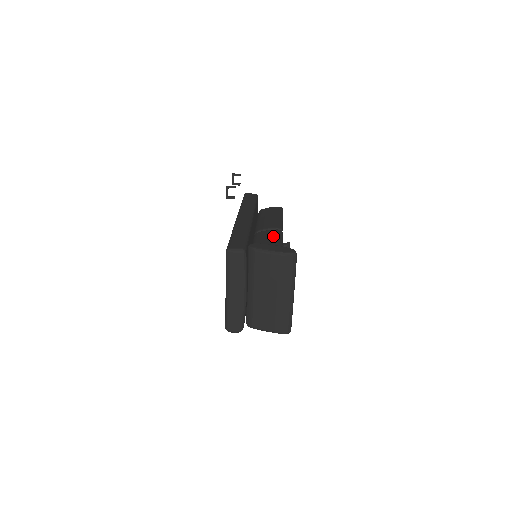
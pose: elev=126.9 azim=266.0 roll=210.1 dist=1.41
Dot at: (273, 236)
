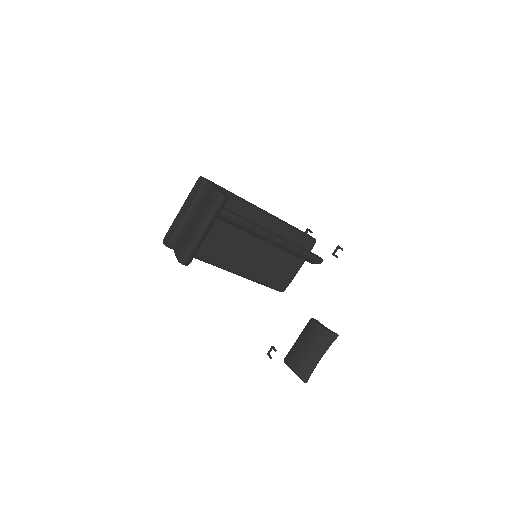
Dot at: occluded
